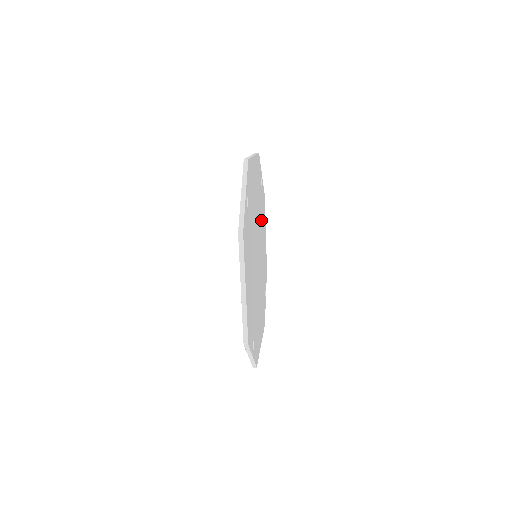
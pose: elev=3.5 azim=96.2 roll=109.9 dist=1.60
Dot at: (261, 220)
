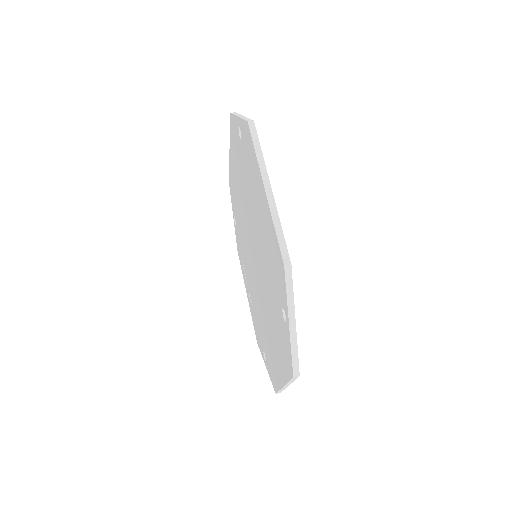
Dot at: occluded
